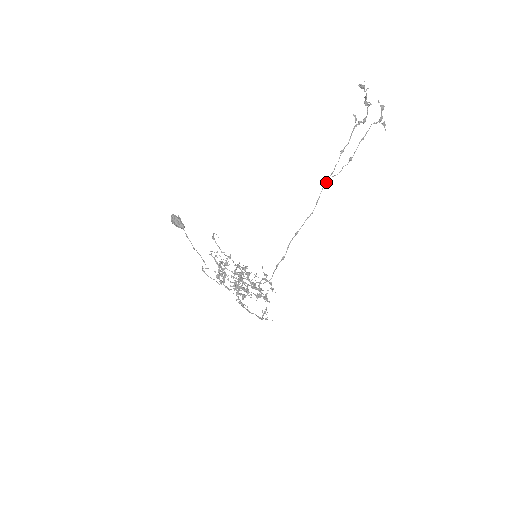
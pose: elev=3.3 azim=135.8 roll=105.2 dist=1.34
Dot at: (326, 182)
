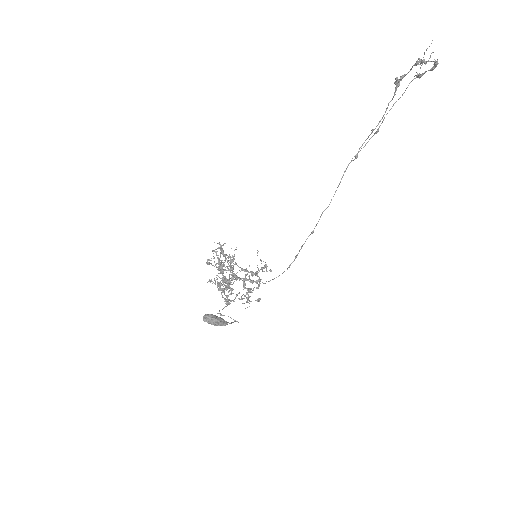
Dot at: (347, 167)
